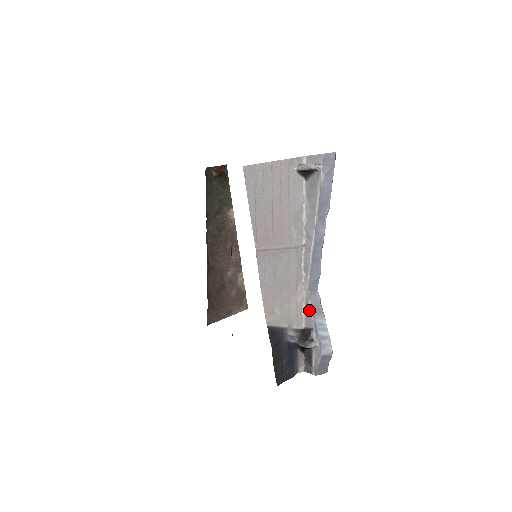
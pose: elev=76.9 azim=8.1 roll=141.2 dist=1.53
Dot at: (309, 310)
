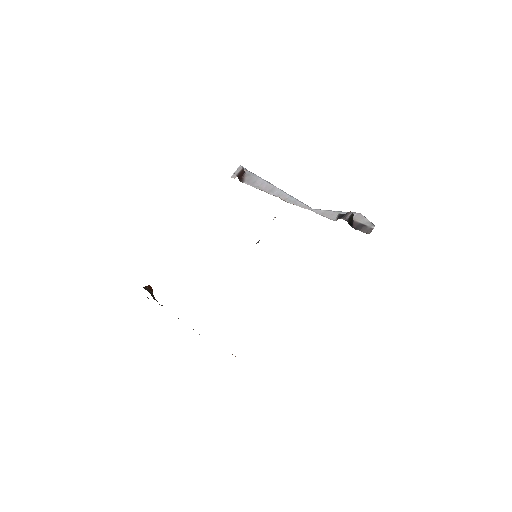
Dot at: (325, 211)
